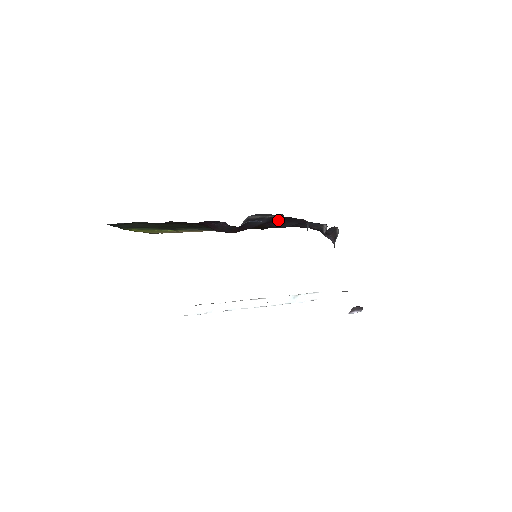
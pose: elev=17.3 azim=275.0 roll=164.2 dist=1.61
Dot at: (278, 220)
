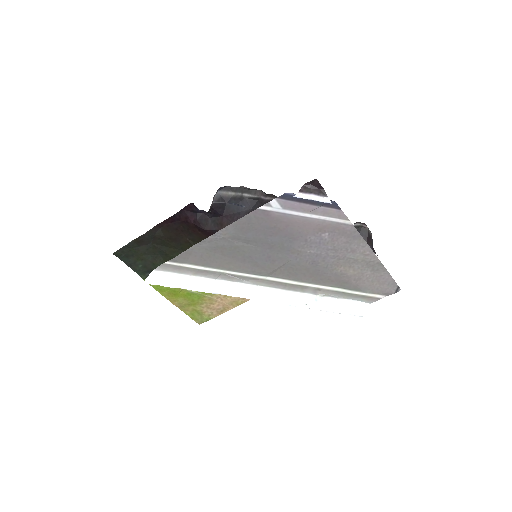
Dot at: occluded
